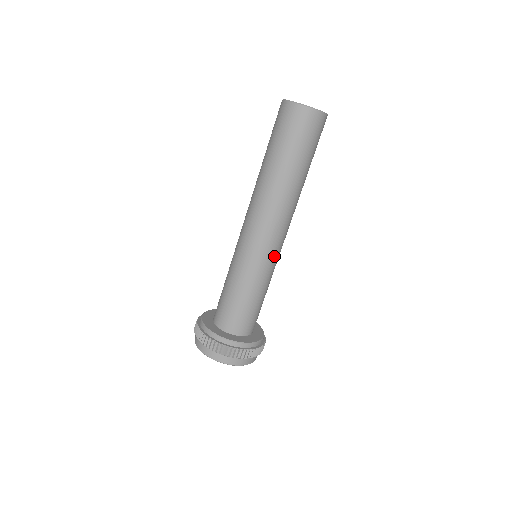
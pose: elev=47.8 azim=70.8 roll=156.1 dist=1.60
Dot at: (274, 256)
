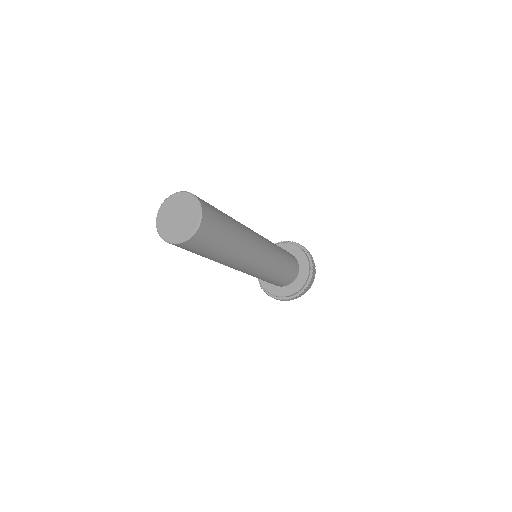
Dot at: (263, 269)
